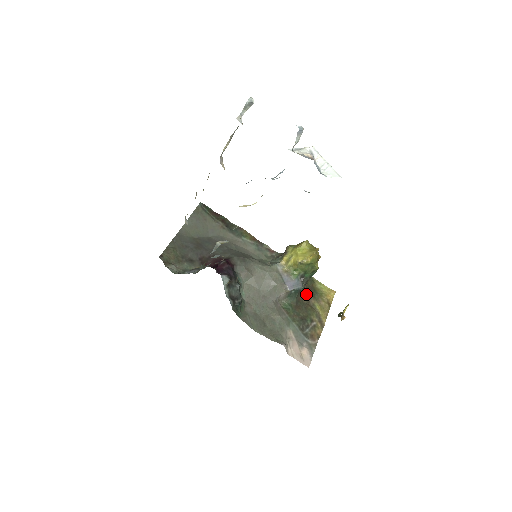
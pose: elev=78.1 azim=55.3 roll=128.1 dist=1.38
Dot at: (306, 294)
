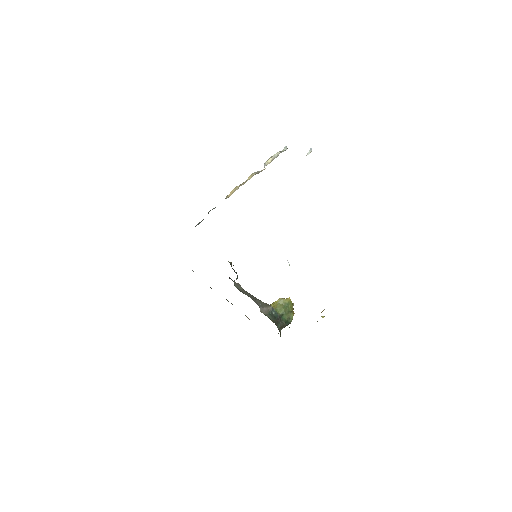
Dot at: occluded
